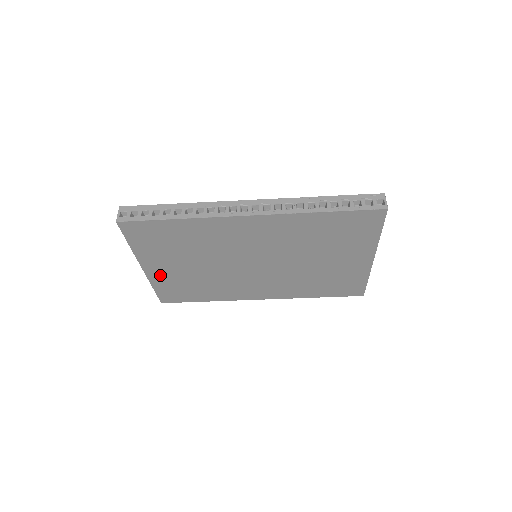
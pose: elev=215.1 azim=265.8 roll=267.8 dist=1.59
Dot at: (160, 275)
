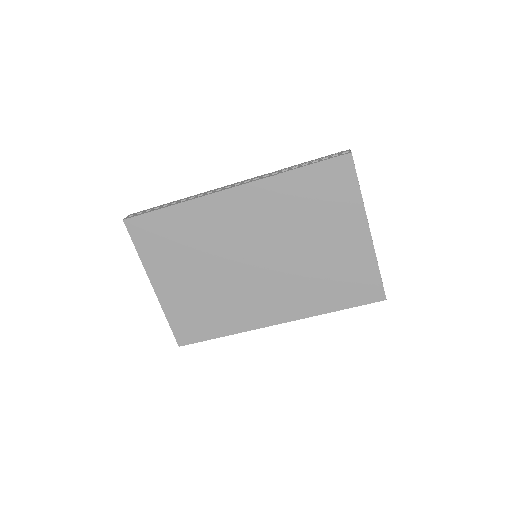
Dot at: (170, 296)
